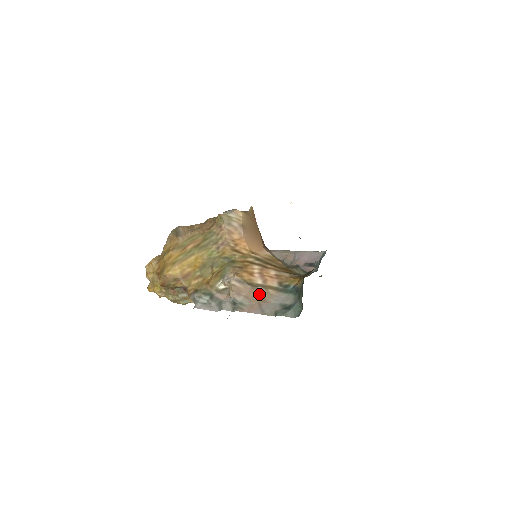
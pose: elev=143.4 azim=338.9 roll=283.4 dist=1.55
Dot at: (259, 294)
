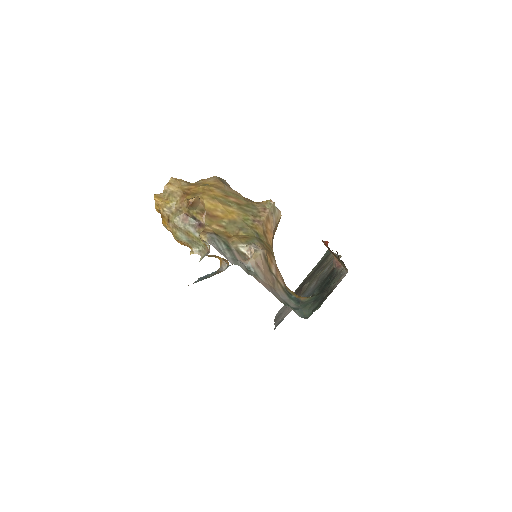
Dot at: (272, 280)
